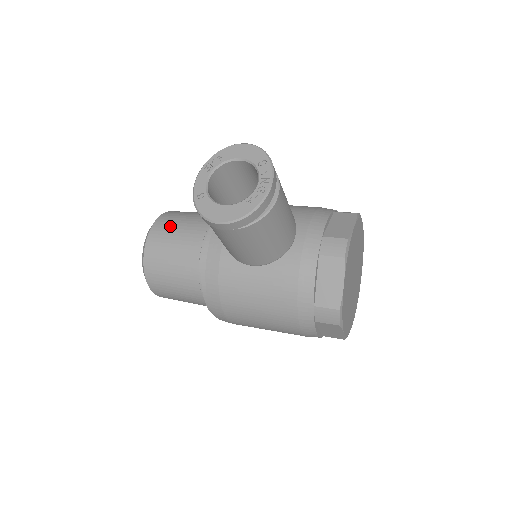
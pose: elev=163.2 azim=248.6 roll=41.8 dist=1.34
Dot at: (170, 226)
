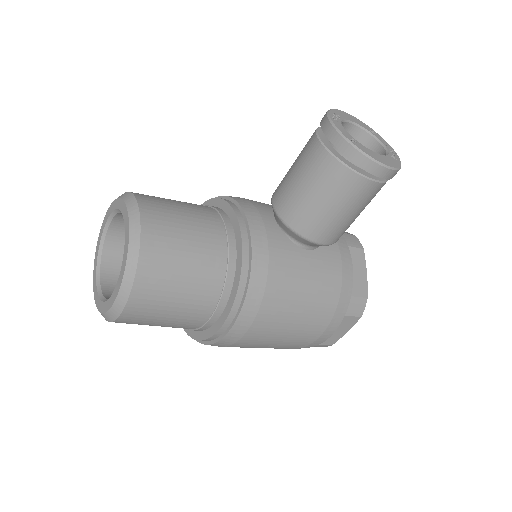
Dot at: (166, 204)
